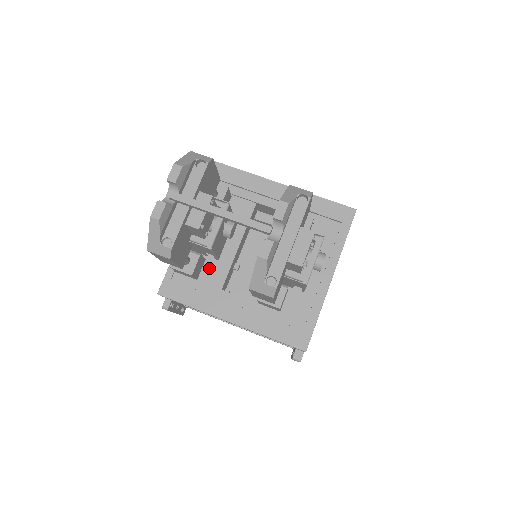
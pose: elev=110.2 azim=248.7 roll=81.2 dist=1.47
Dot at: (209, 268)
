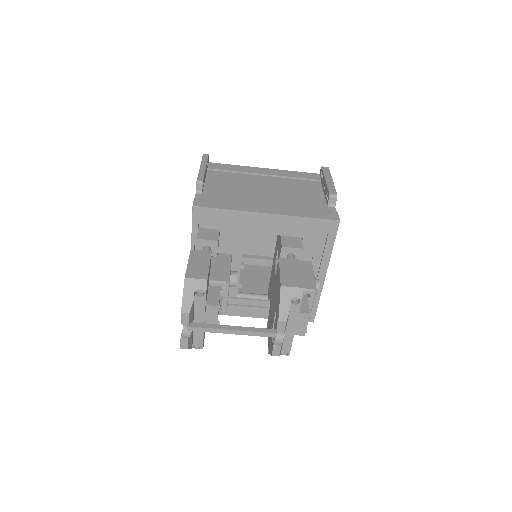
Dot at: occluded
